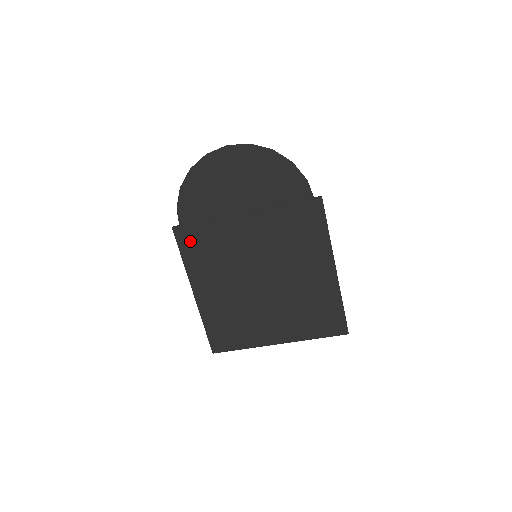
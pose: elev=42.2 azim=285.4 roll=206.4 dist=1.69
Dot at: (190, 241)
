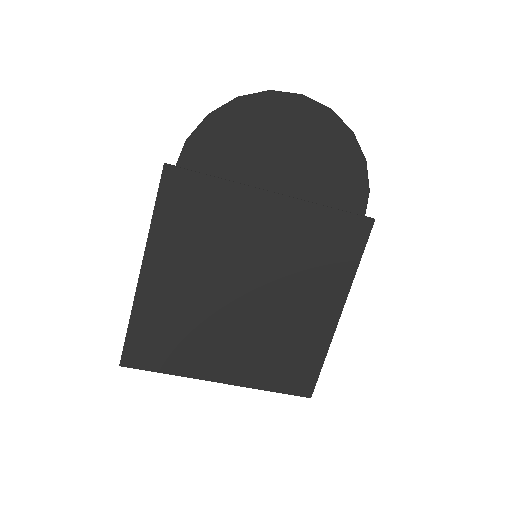
Dot at: (180, 195)
